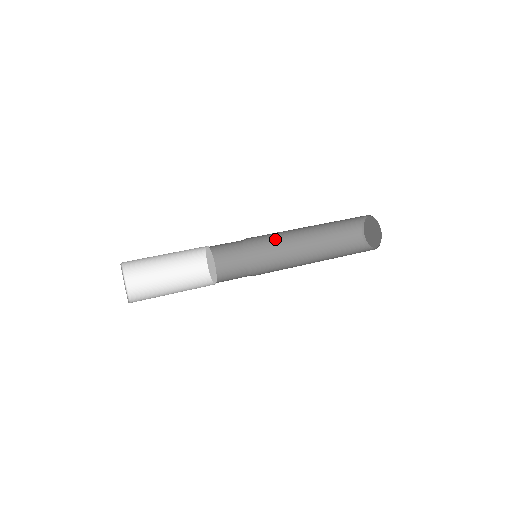
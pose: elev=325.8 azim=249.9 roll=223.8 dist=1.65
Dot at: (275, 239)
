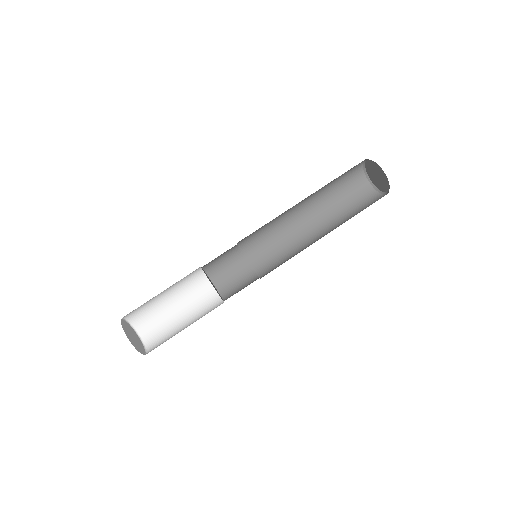
Dot at: (270, 223)
